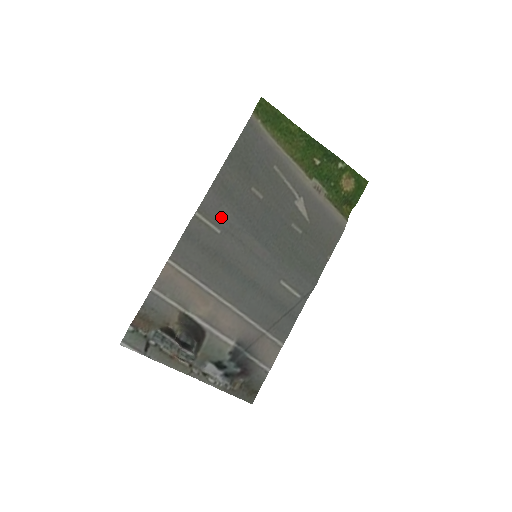
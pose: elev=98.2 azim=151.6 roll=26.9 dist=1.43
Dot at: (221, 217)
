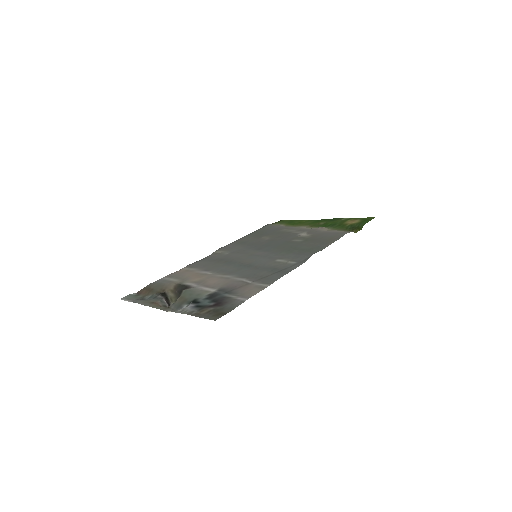
Dot at: (233, 249)
